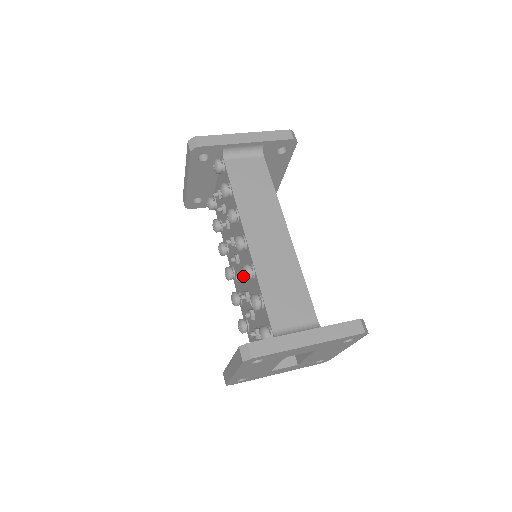
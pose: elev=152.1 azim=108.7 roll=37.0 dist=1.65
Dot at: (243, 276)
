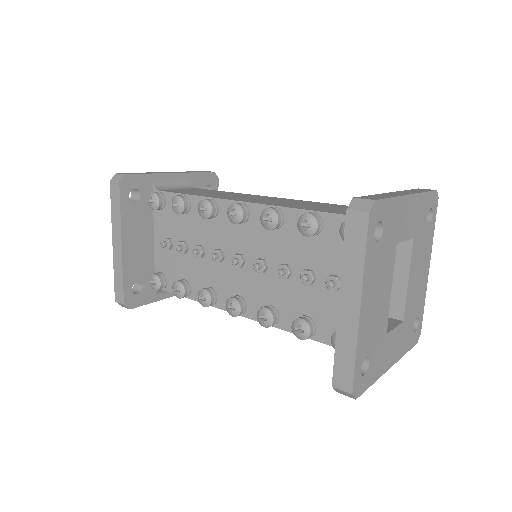
Dot at: (270, 223)
